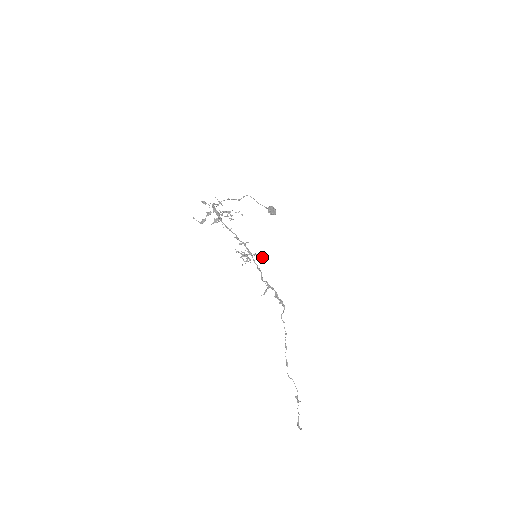
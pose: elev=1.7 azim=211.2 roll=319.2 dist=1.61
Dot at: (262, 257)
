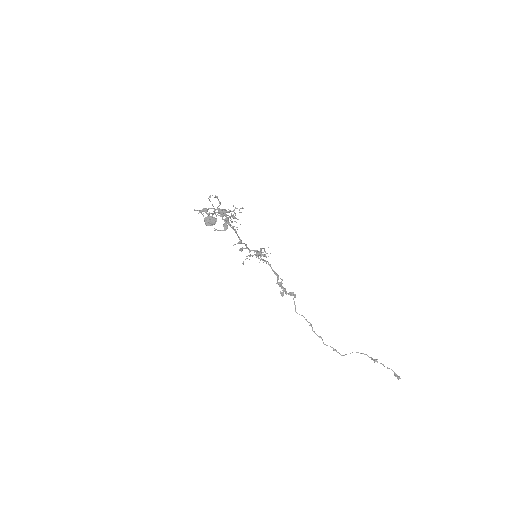
Dot at: occluded
